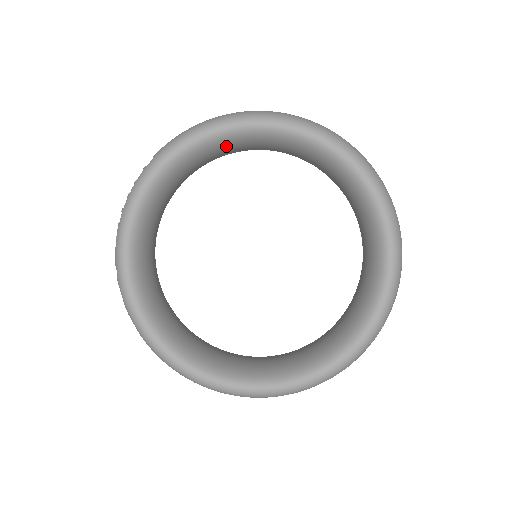
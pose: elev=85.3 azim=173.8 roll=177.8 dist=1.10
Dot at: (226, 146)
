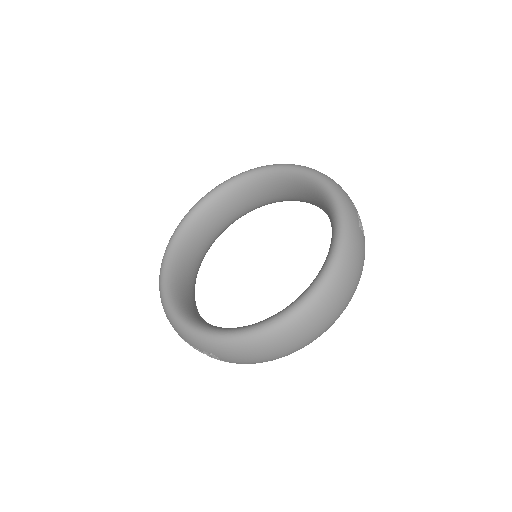
Dot at: (295, 183)
